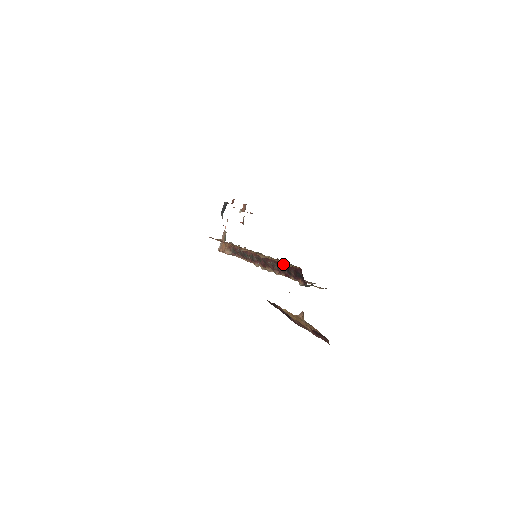
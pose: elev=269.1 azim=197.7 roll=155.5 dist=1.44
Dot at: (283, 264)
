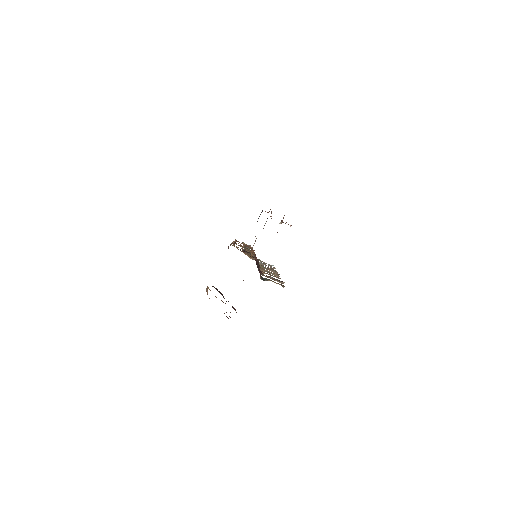
Dot at: occluded
